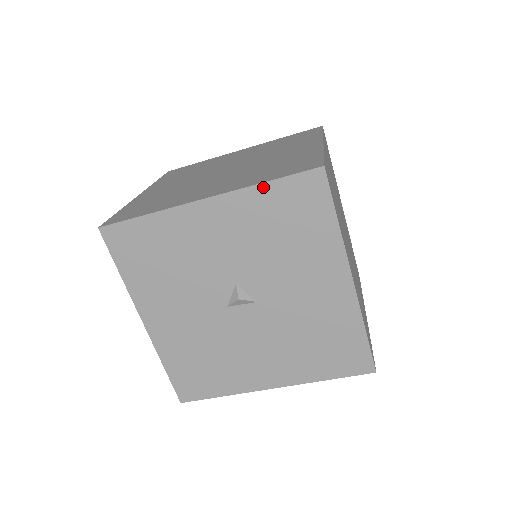
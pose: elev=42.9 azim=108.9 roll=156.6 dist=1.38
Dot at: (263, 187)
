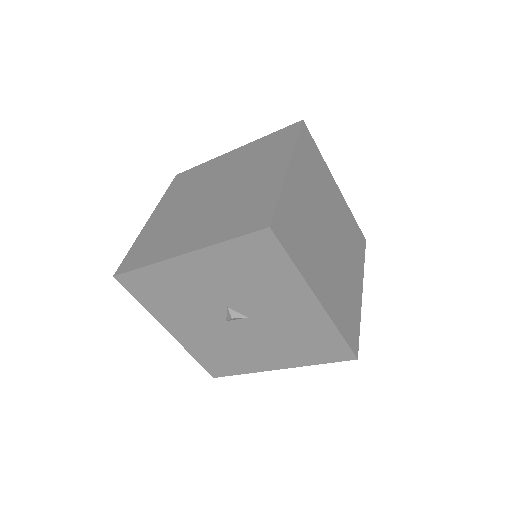
Dot at: (225, 244)
